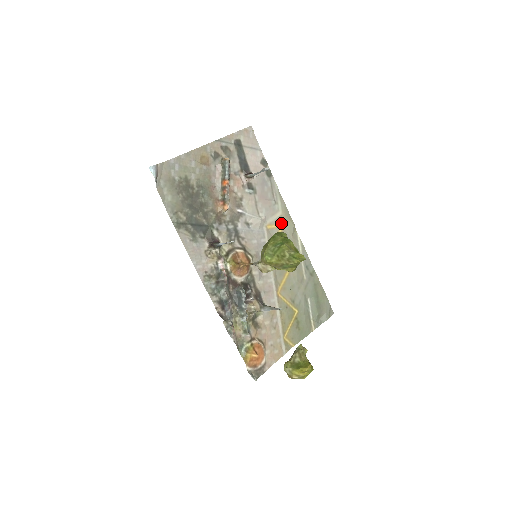
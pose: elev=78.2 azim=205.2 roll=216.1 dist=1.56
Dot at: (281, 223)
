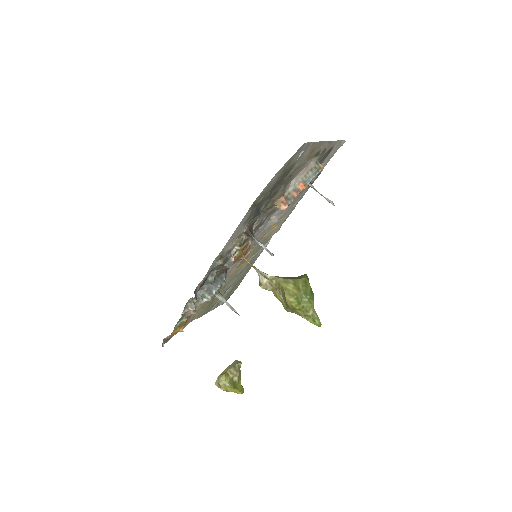
Dot at: (277, 225)
